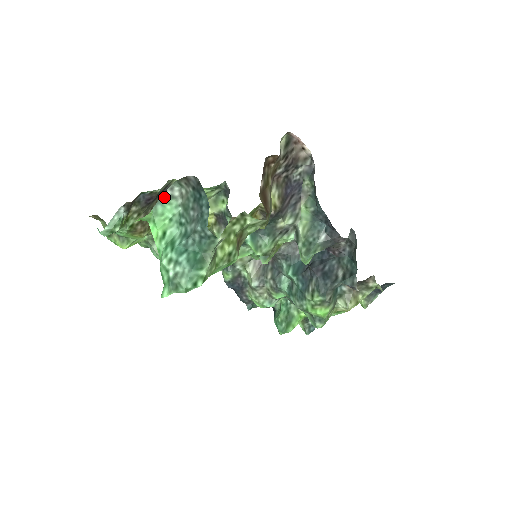
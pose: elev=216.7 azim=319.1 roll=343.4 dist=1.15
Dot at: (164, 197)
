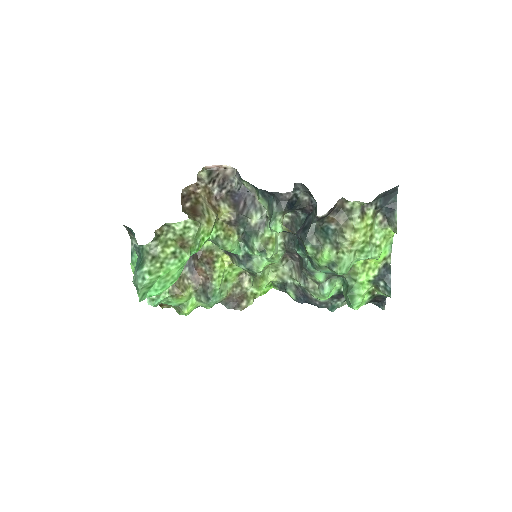
Dot at: (132, 251)
